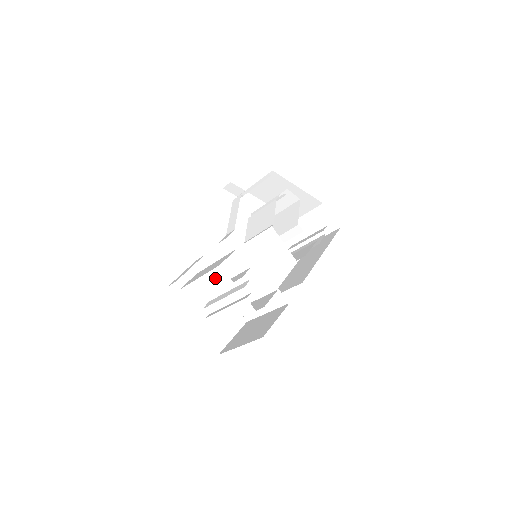
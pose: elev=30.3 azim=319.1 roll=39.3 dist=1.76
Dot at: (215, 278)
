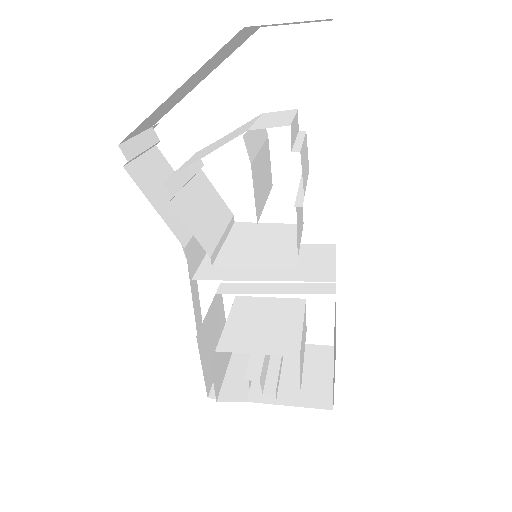
Dot at: (236, 374)
